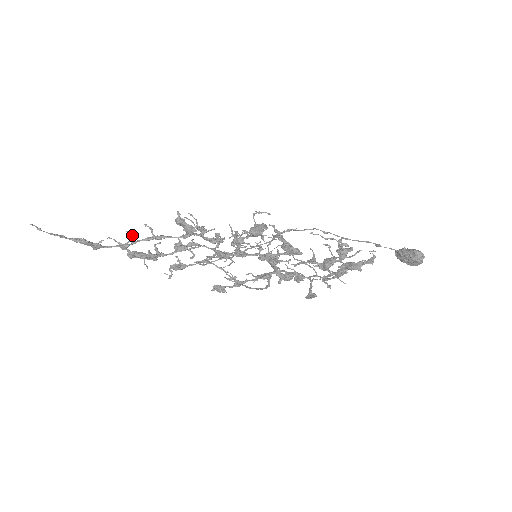
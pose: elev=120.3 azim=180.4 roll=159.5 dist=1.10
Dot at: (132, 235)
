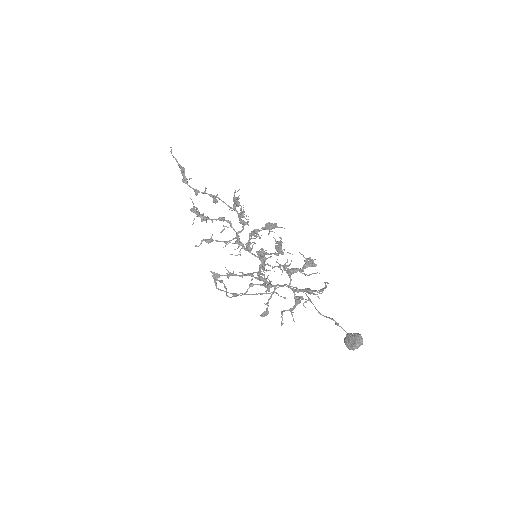
Dot at: (206, 188)
